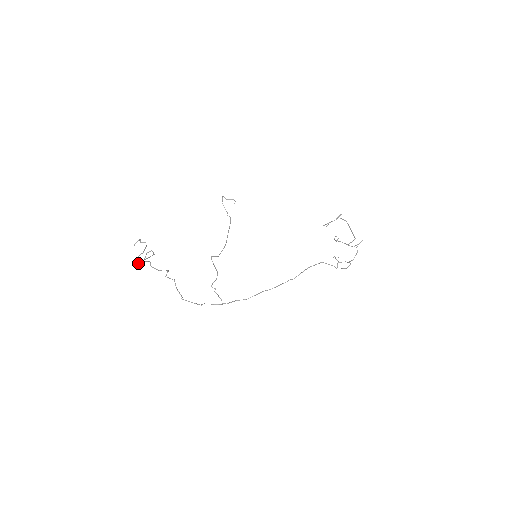
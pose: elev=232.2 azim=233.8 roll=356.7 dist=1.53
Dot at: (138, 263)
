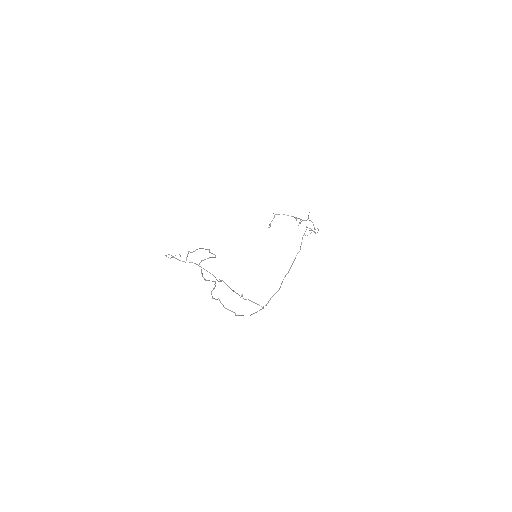
Dot at: (215, 257)
